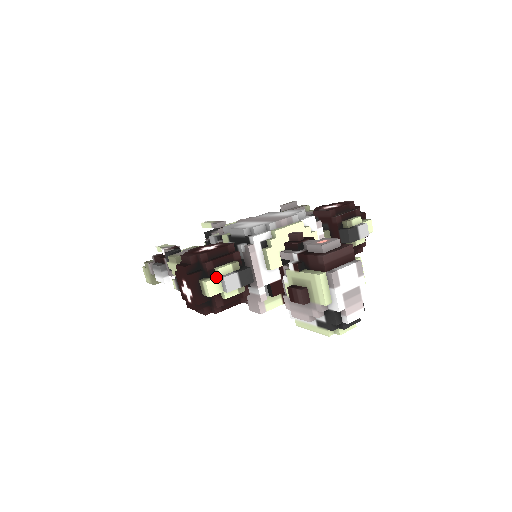
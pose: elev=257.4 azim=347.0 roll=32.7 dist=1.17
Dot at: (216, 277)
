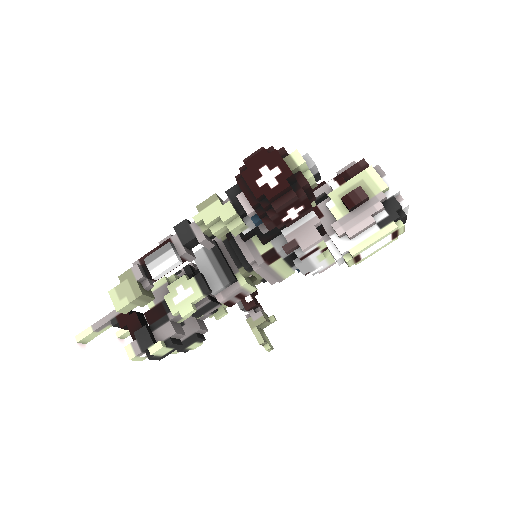
Dot at: occluded
